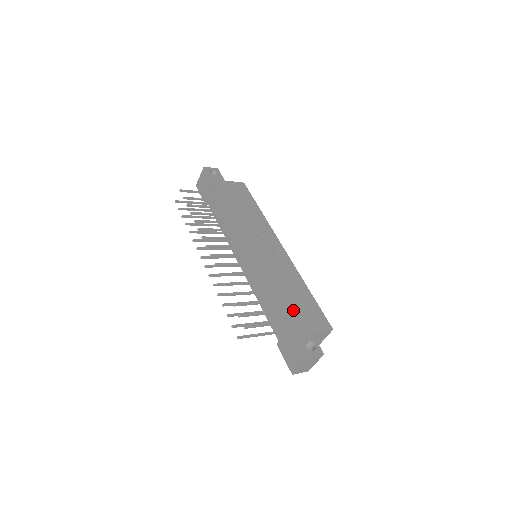
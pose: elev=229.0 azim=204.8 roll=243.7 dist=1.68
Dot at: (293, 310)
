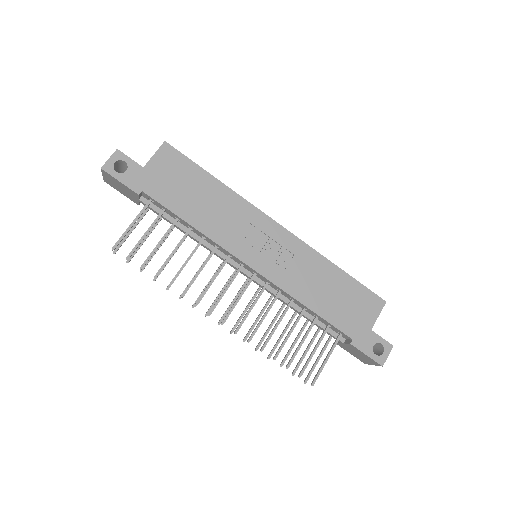
Dot at: (341, 319)
